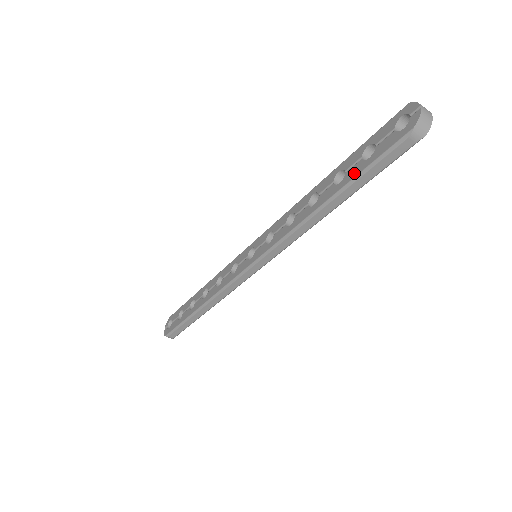
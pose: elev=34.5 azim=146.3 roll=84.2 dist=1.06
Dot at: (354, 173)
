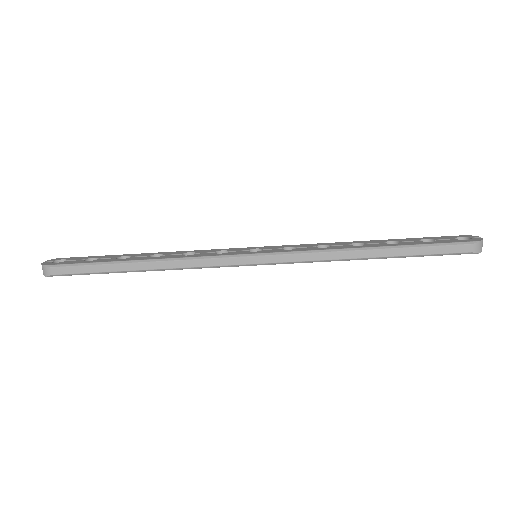
Dot at: (414, 243)
